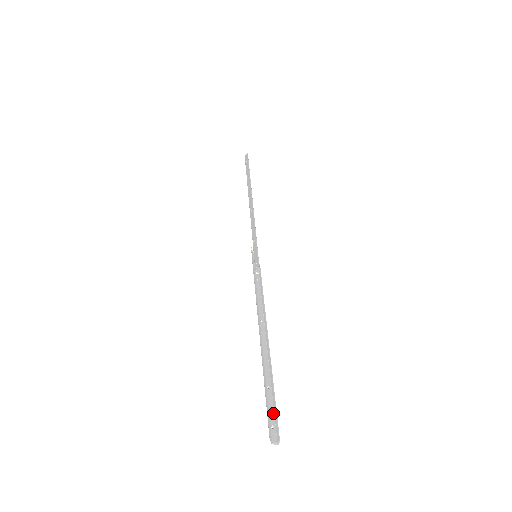
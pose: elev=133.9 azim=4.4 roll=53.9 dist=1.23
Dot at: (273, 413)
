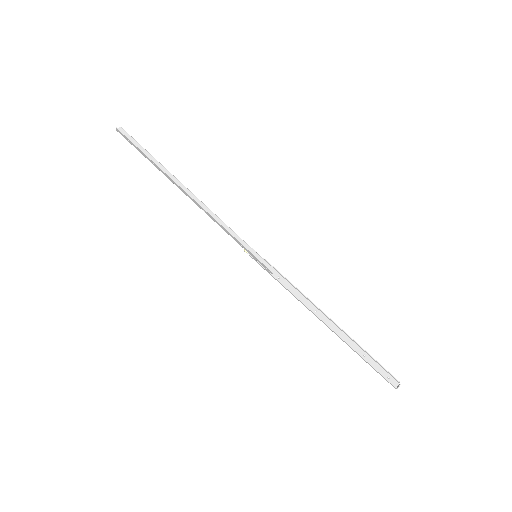
Dot at: (381, 368)
